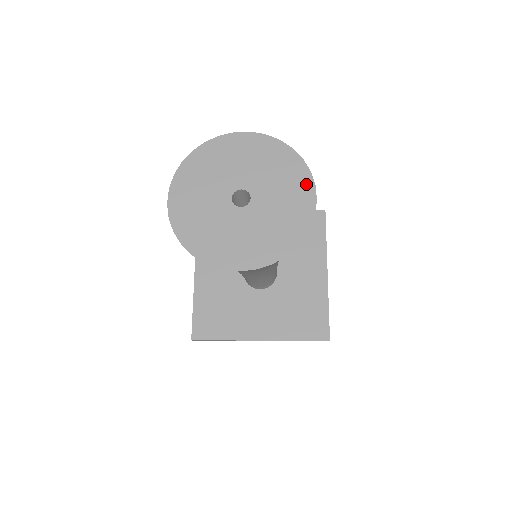
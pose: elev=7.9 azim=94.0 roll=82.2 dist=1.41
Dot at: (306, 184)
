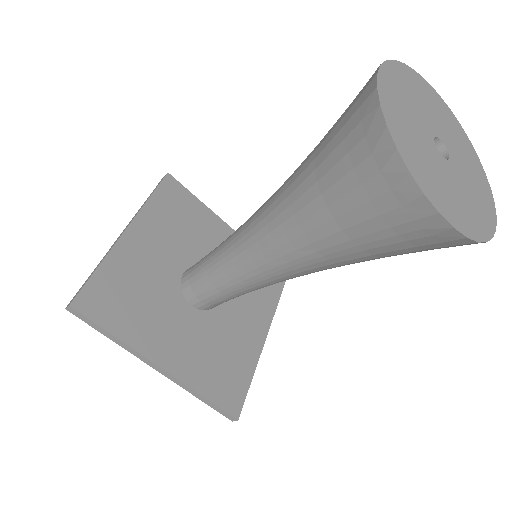
Dot at: (489, 195)
